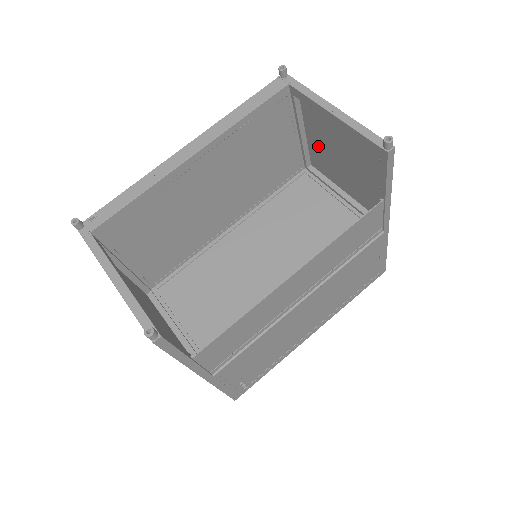
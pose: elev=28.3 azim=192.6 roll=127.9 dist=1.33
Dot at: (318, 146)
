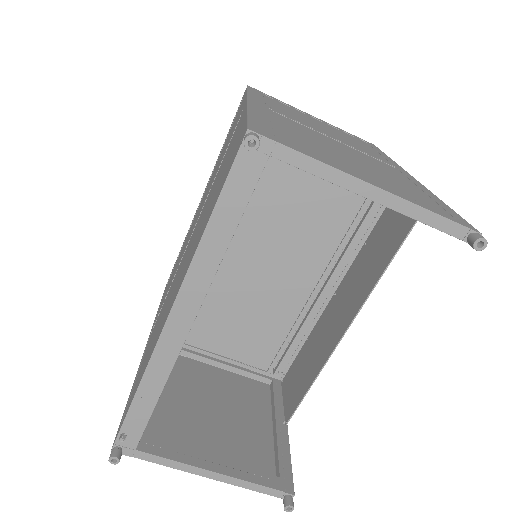
Dot at: occluded
